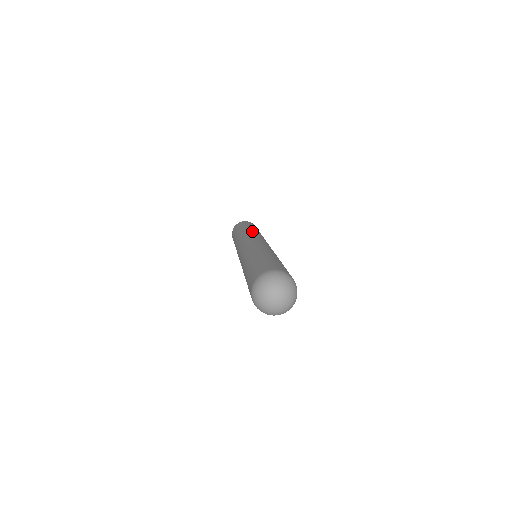
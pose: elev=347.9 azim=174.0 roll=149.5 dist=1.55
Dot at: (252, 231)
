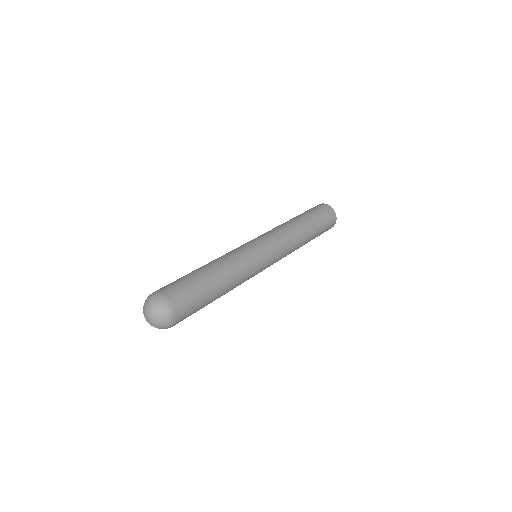
Dot at: occluded
